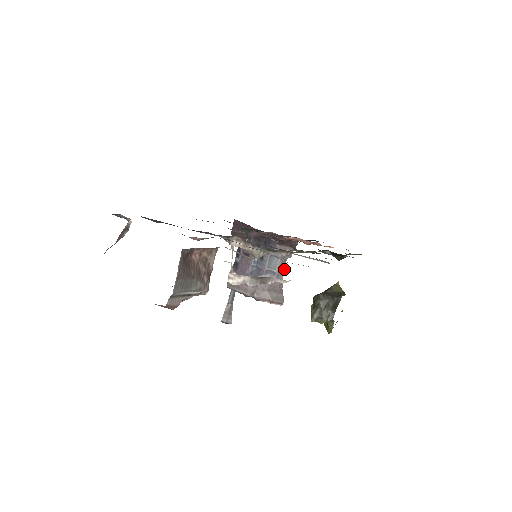
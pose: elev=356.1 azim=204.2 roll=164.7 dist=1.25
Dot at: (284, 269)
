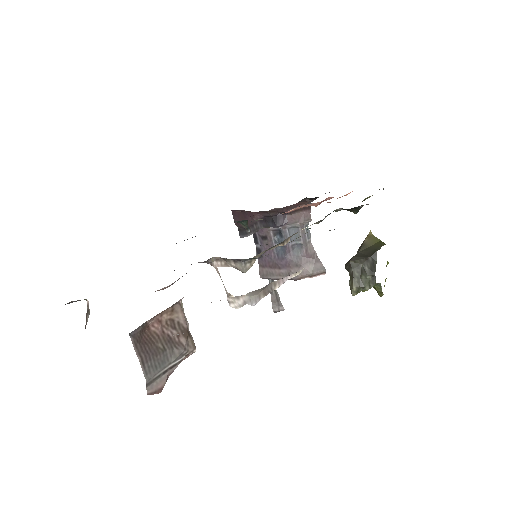
Dot at: (310, 236)
